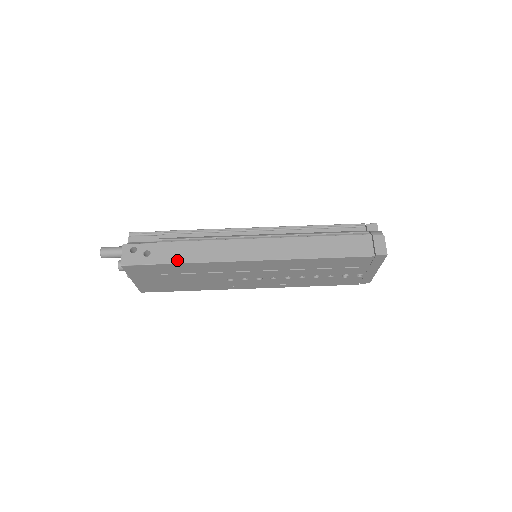
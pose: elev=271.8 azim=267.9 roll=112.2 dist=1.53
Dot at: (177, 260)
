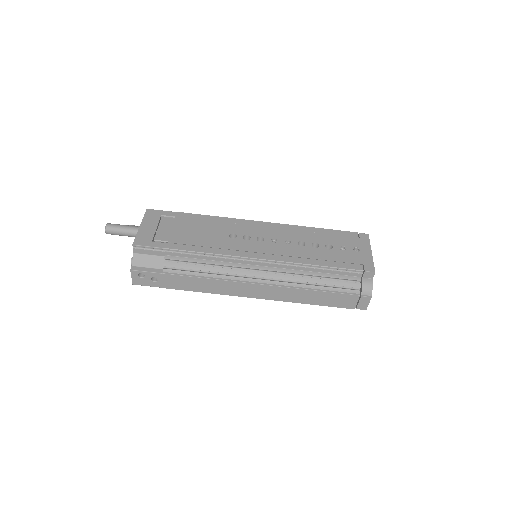
Dot at: (182, 288)
